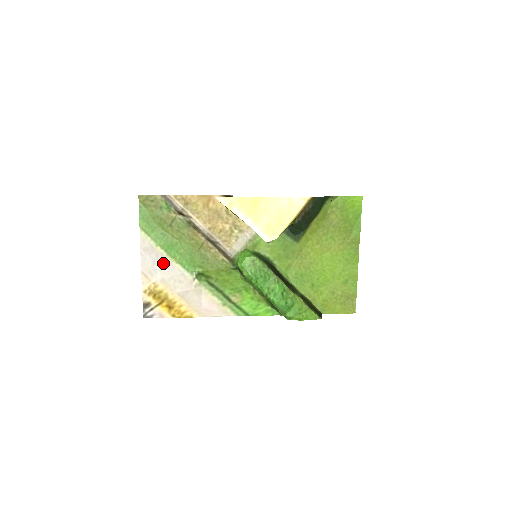
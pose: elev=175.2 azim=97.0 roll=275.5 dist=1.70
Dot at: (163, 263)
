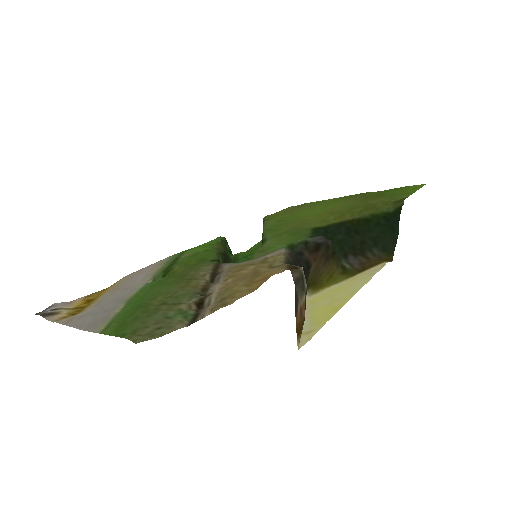
Dot at: (111, 305)
